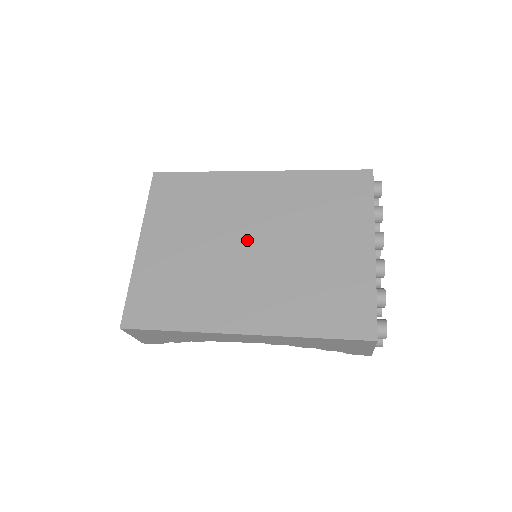
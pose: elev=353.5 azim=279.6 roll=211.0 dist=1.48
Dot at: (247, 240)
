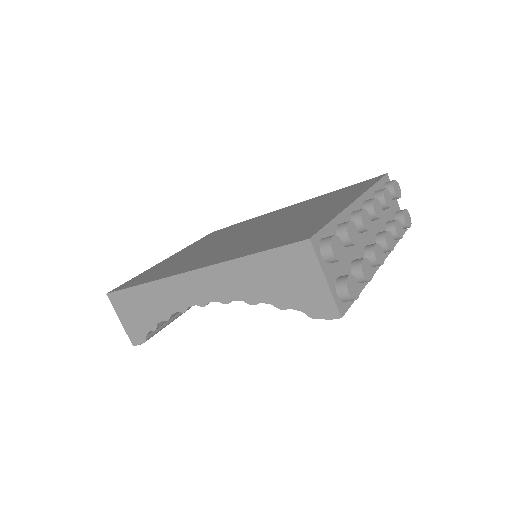
Dot at: (245, 233)
